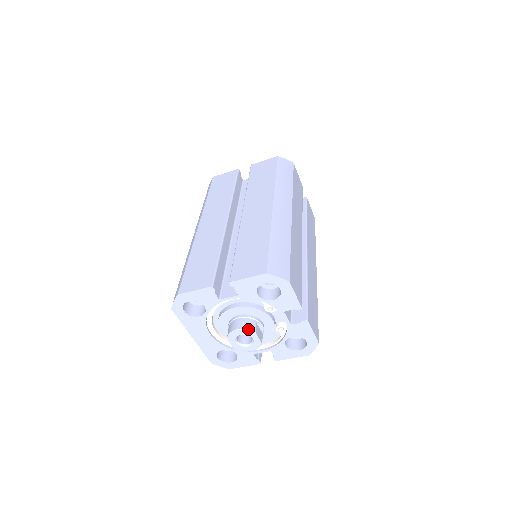
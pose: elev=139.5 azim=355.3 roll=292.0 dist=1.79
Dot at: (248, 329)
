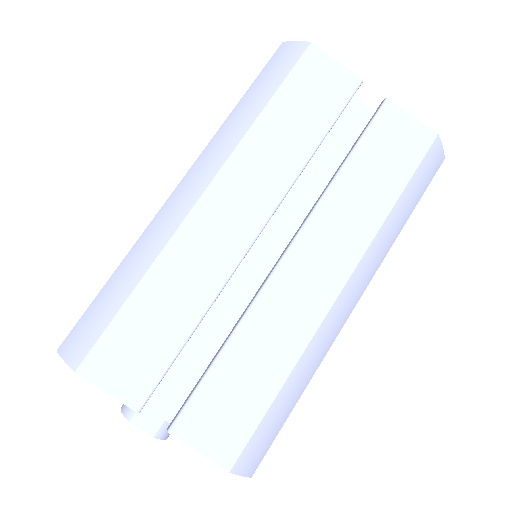
Dot at: (123, 413)
